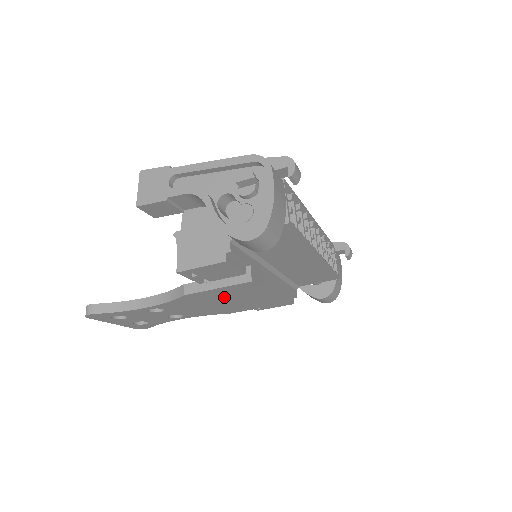
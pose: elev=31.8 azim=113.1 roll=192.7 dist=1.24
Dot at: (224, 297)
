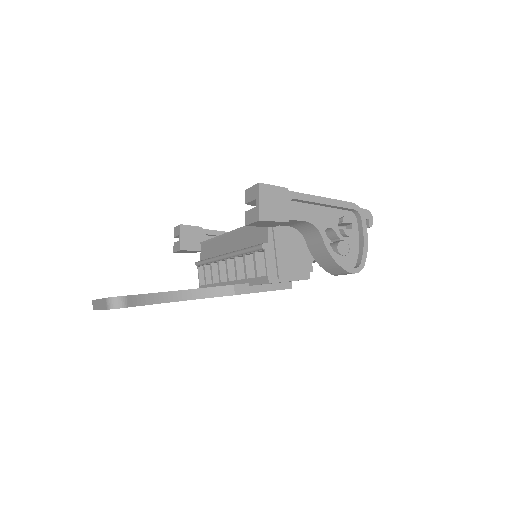
Dot at: occluded
